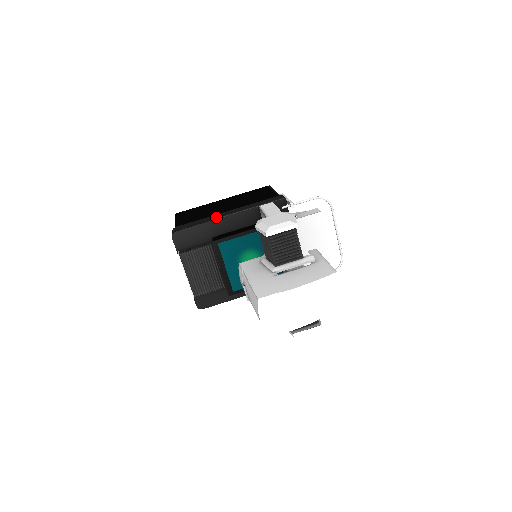
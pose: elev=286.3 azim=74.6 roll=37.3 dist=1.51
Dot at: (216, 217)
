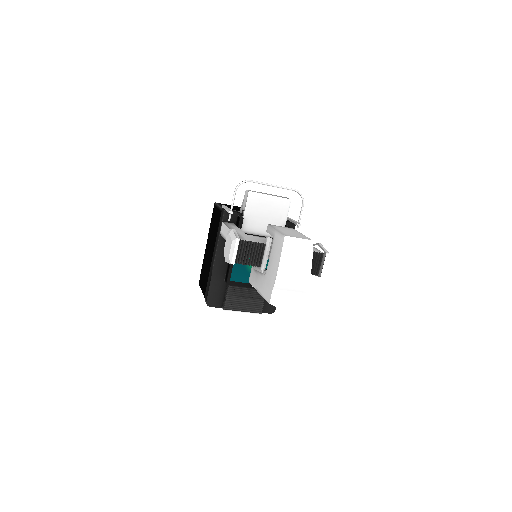
Dot at: (212, 268)
